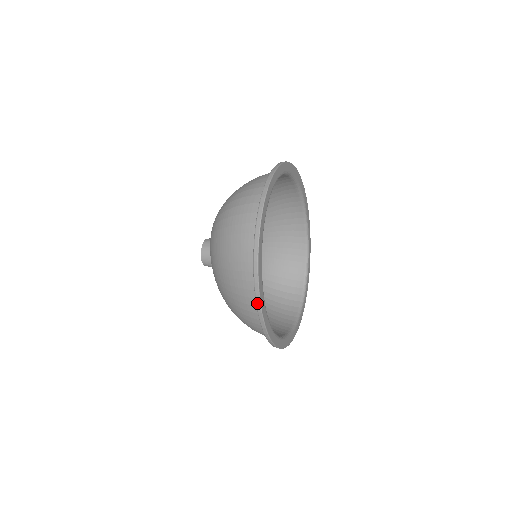
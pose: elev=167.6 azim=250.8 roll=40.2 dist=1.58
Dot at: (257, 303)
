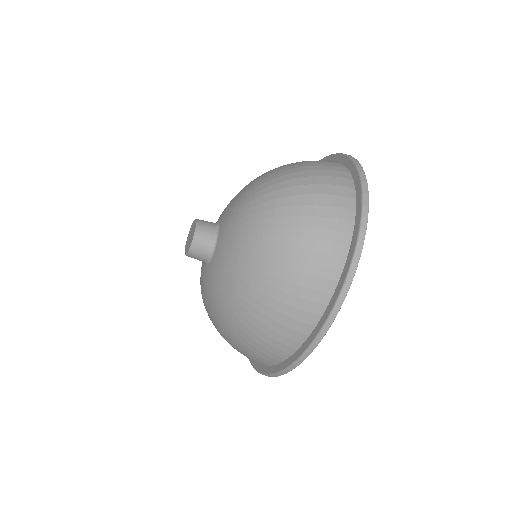
Dot at: (335, 309)
